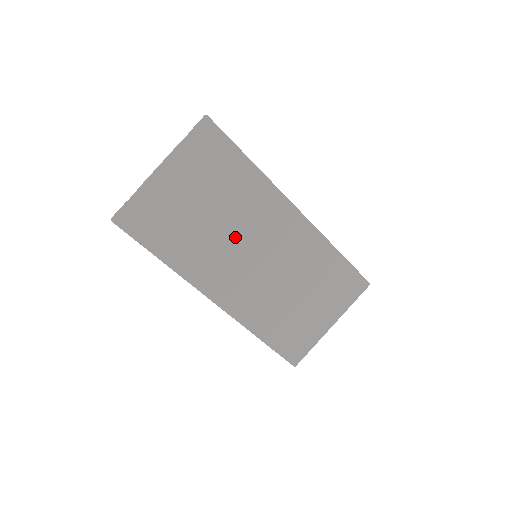
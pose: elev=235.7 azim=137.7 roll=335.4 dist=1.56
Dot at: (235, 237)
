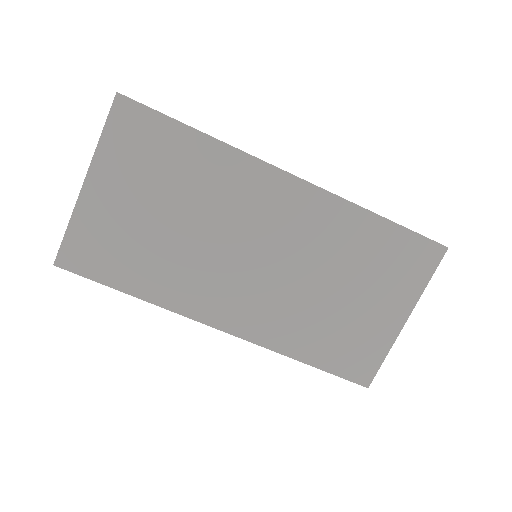
Dot at: (217, 239)
